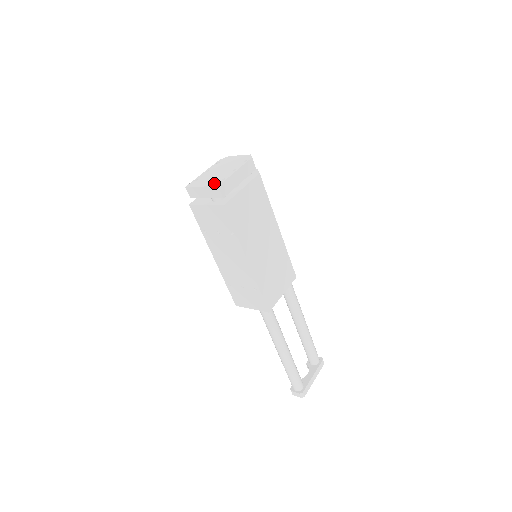
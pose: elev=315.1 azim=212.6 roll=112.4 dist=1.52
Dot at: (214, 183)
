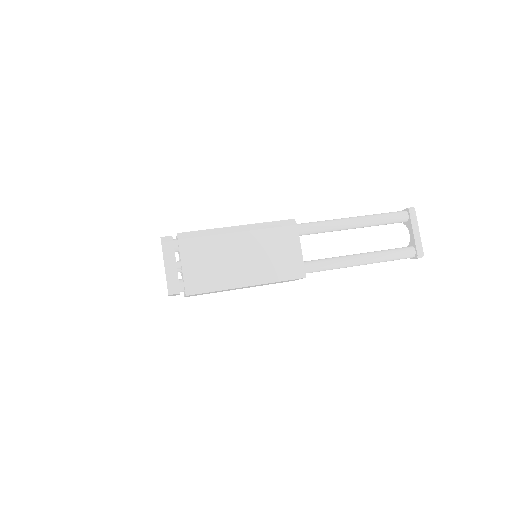
Dot at: occluded
